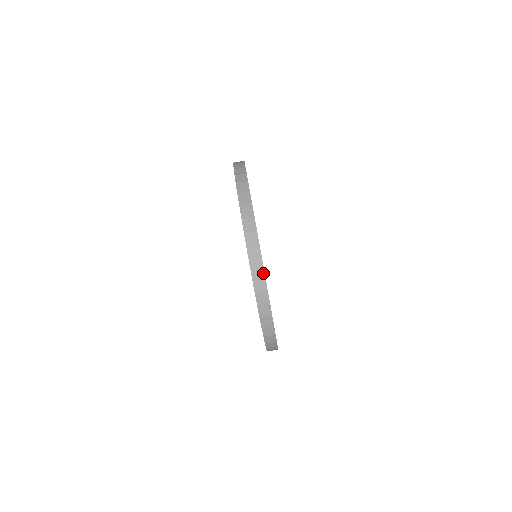
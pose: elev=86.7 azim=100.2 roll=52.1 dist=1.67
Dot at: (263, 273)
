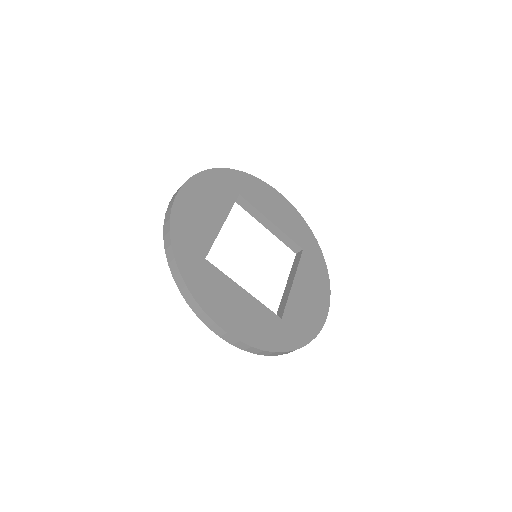
Dot at: occluded
